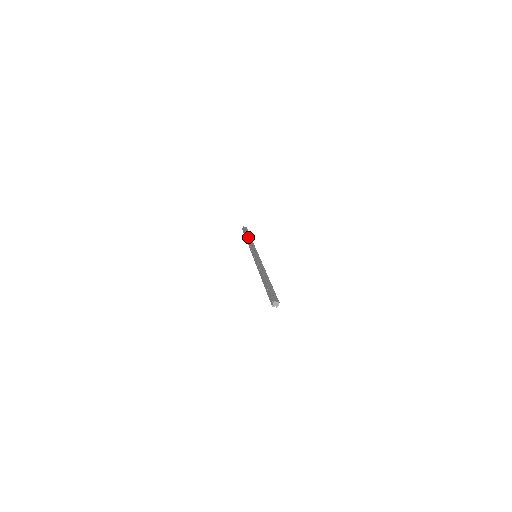
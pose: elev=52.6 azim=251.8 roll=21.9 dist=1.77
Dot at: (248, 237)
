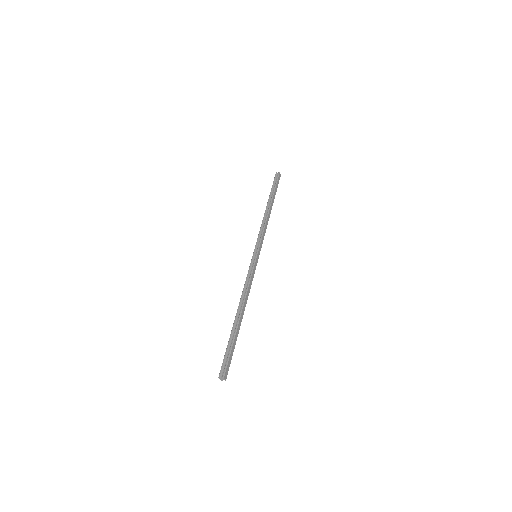
Dot at: occluded
